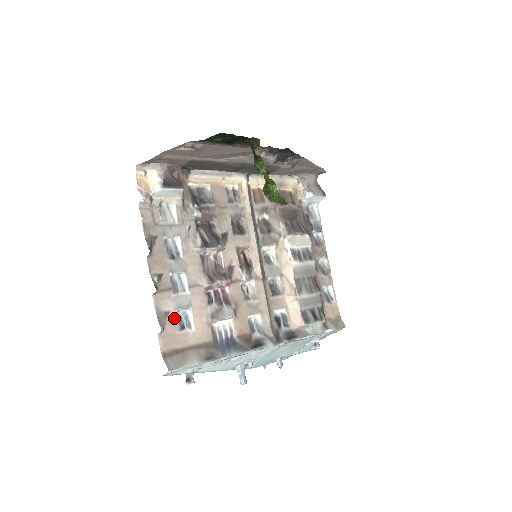
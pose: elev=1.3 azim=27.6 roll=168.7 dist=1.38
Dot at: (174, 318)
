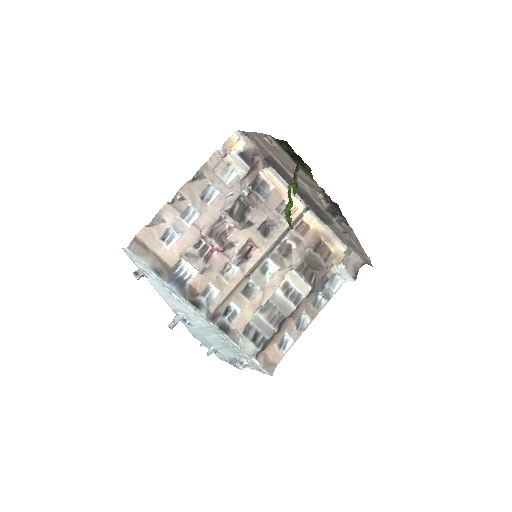
Dot at: (164, 228)
